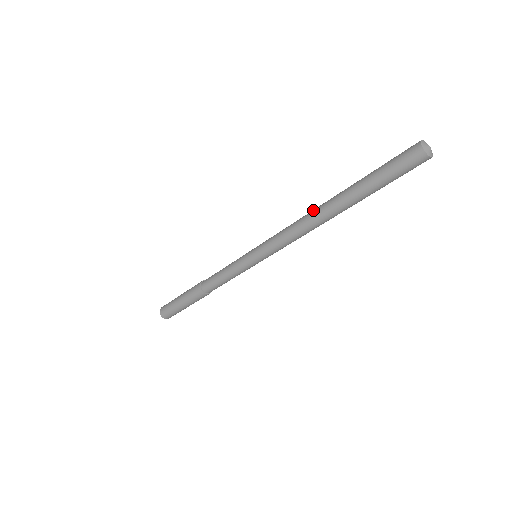
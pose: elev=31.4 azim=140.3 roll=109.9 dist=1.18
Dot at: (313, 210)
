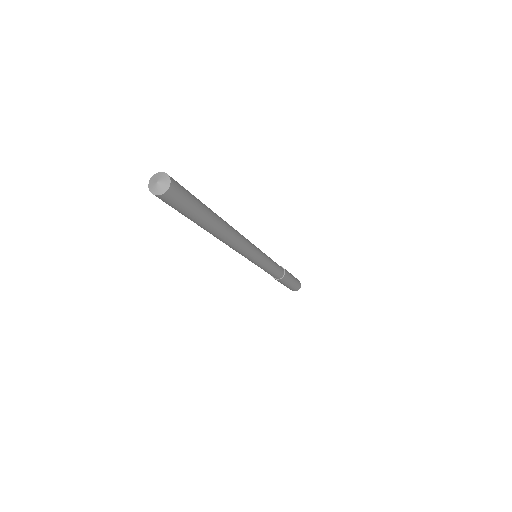
Dot at: occluded
